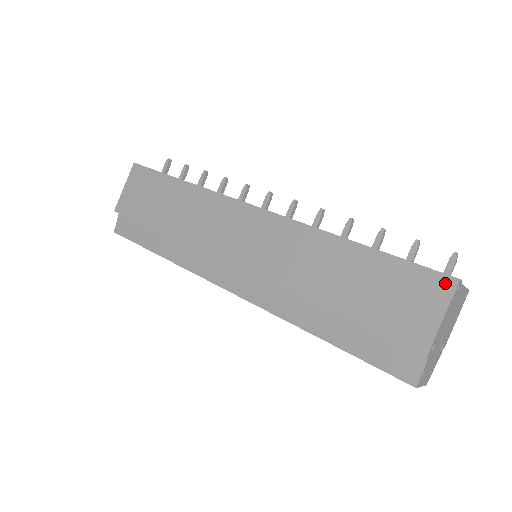
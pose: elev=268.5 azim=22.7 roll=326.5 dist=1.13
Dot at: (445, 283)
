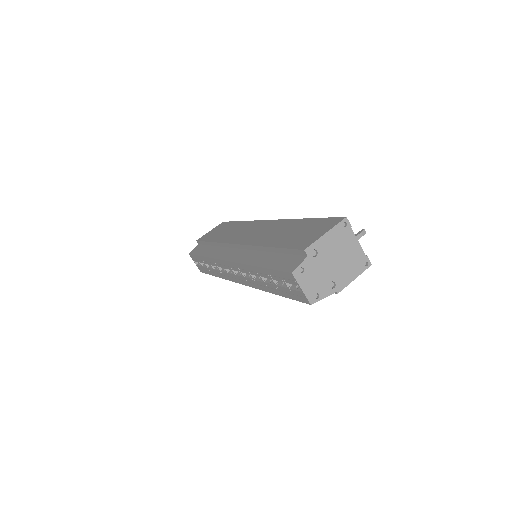
Dot at: (338, 220)
